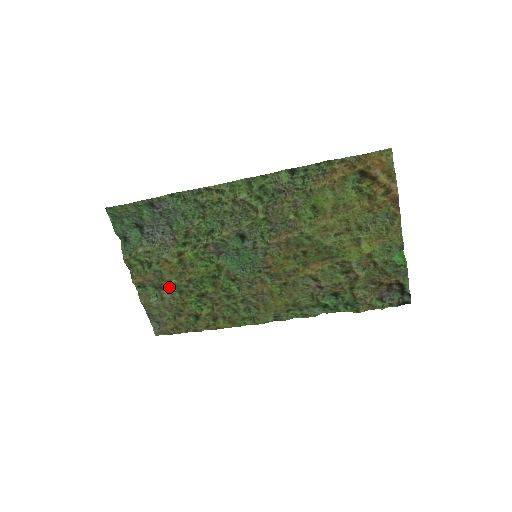
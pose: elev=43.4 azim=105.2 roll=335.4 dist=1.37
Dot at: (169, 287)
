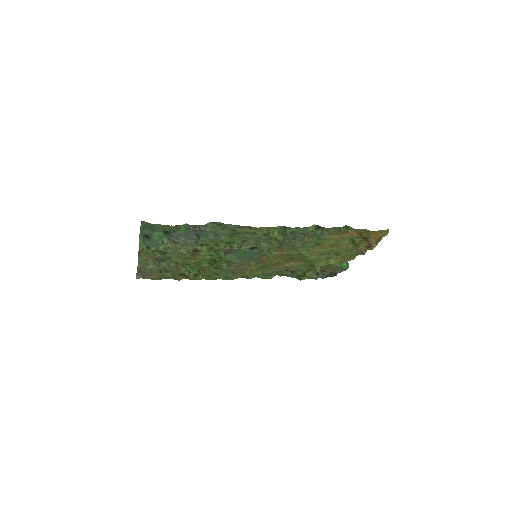
Dot at: (170, 261)
